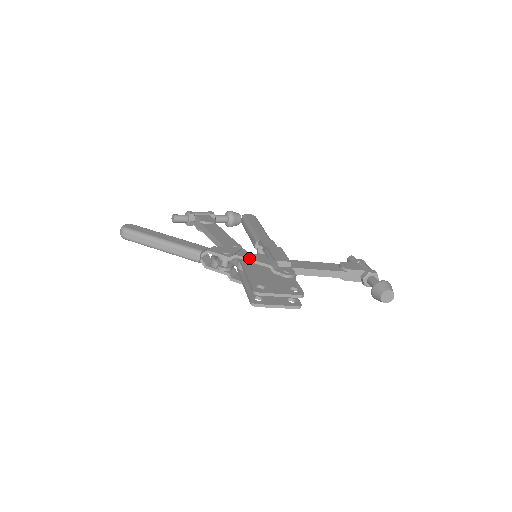
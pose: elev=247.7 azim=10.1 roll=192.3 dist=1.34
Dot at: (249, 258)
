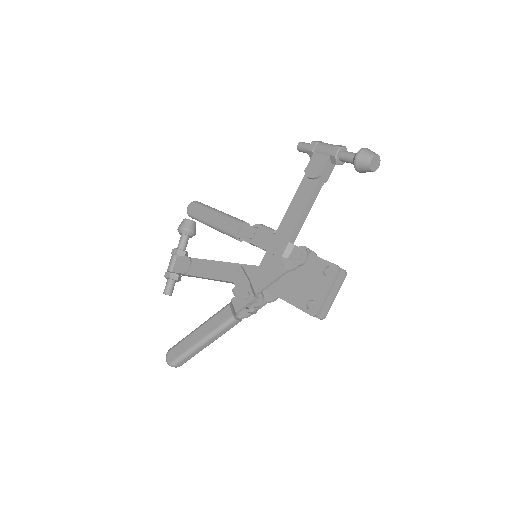
Dot at: (267, 285)
